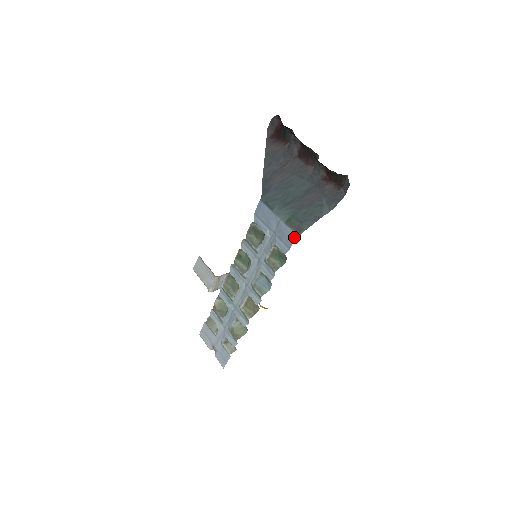
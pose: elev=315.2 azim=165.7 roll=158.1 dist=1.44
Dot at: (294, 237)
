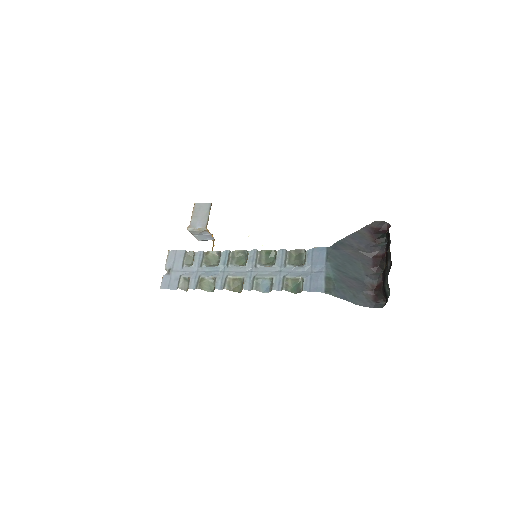
Dot at: (321, 290)
